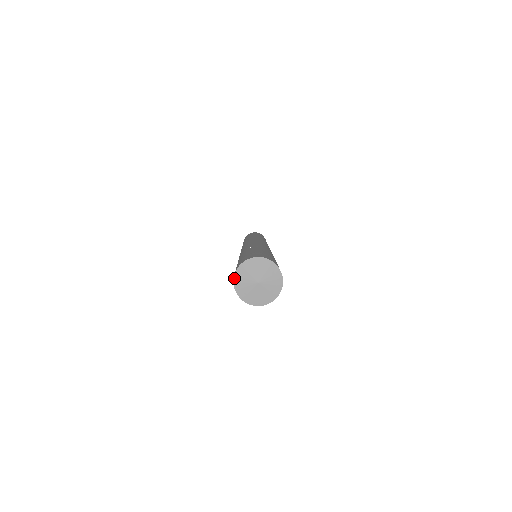
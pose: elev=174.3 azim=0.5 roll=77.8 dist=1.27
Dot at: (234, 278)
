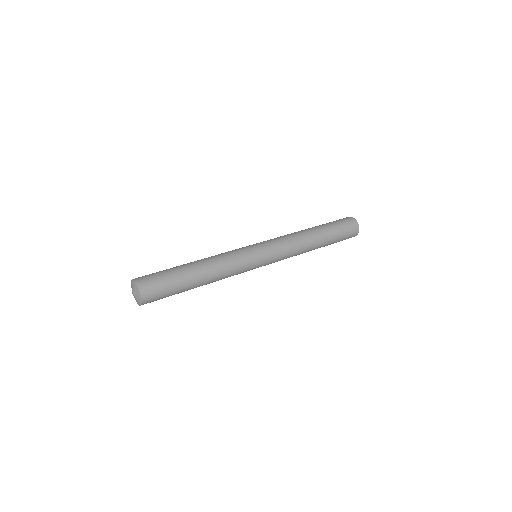
Dot at: (131, 281)
